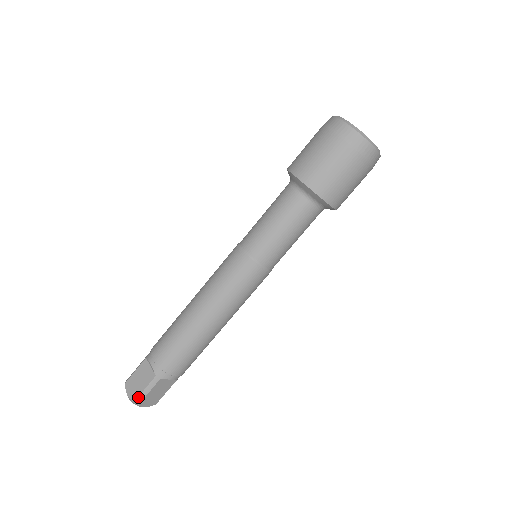
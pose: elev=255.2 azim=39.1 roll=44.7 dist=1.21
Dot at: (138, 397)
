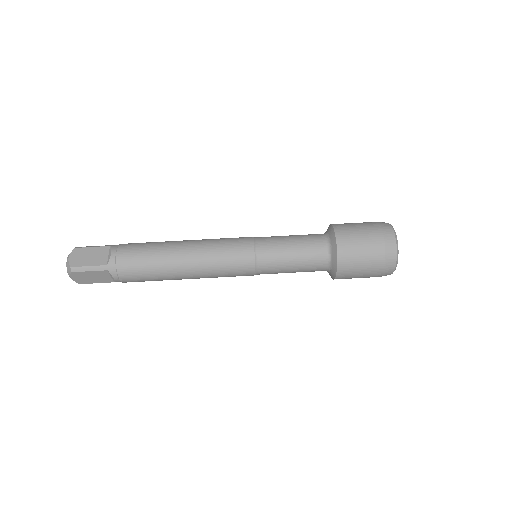
Dot at: (77, 267)
